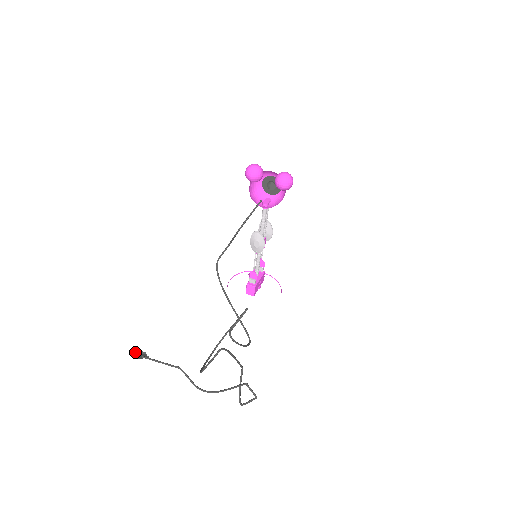
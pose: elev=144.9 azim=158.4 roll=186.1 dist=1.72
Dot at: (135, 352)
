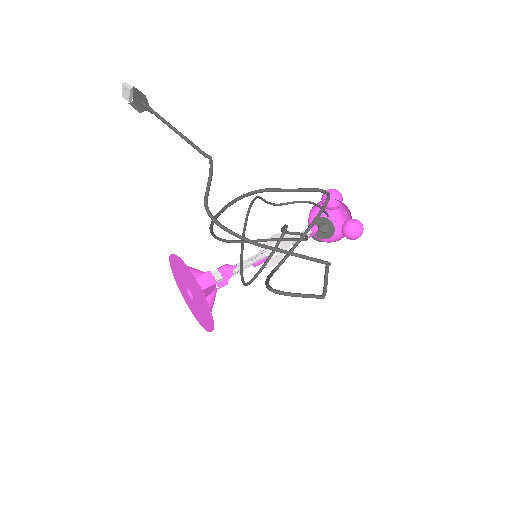
Dot at: (129, 91)
